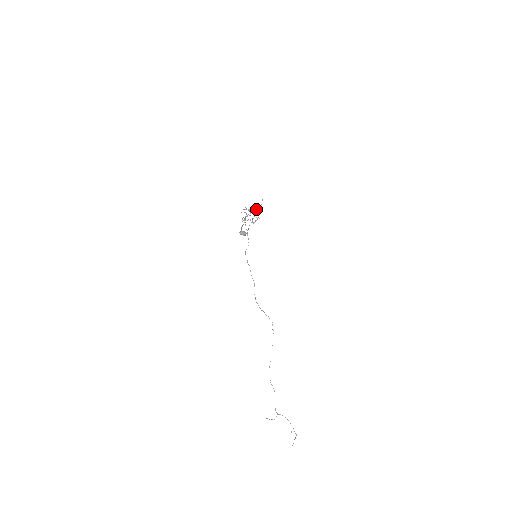
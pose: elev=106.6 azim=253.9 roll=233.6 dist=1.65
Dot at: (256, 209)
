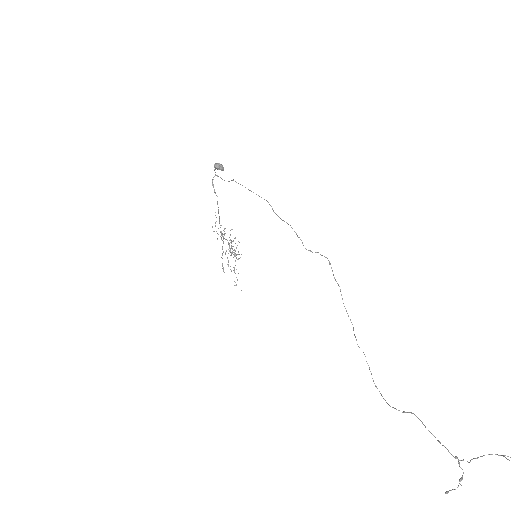
Dot at: occluded
